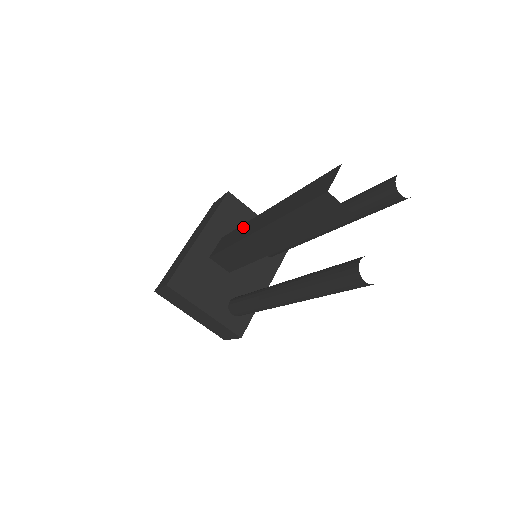
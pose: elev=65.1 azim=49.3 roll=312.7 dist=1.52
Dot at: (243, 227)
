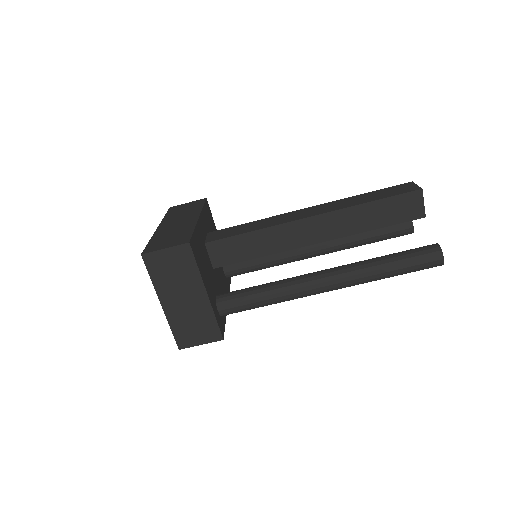
Dot at: (265, 220)
